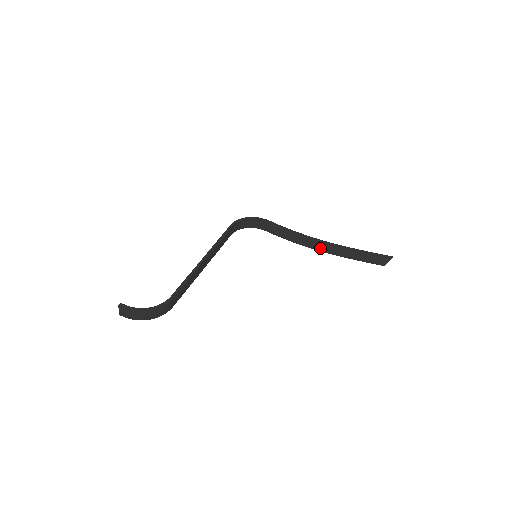
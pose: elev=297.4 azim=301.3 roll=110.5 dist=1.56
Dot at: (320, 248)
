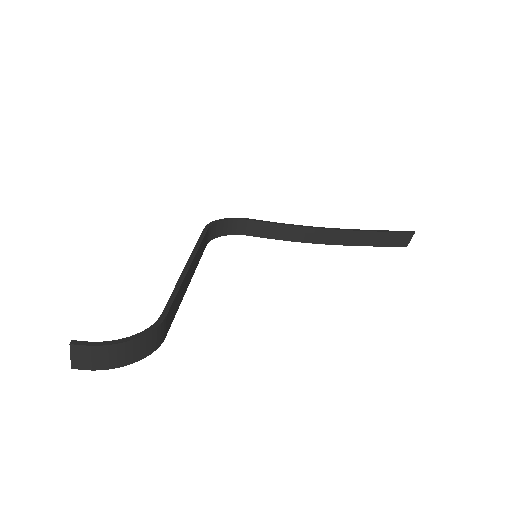
Dot at: (326, 240)
